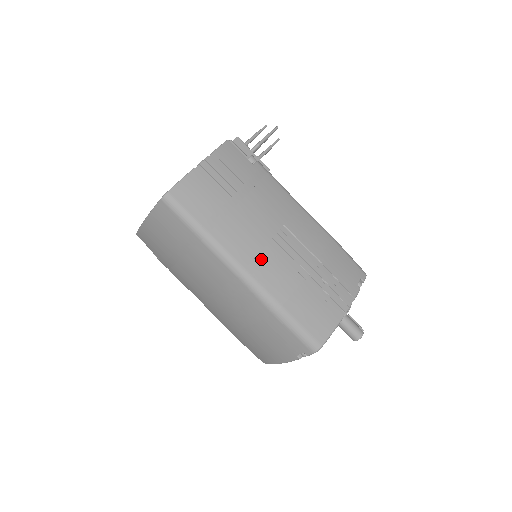
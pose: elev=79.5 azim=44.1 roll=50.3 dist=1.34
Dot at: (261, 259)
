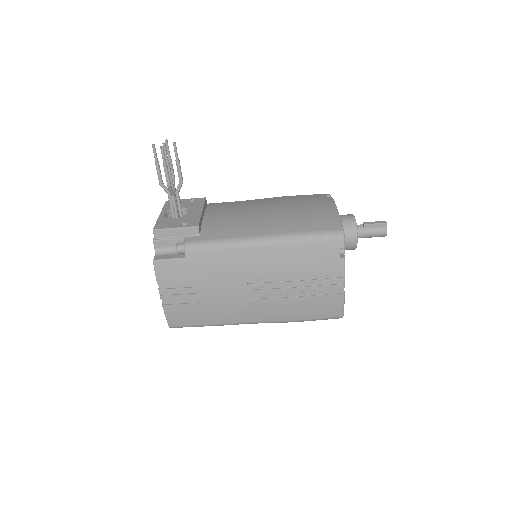
Dot at: (255, 311)
